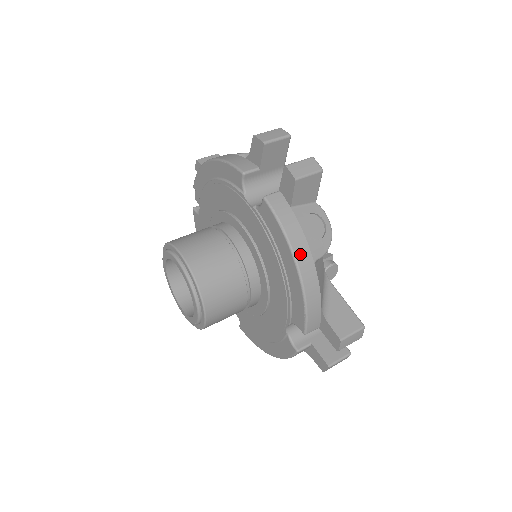
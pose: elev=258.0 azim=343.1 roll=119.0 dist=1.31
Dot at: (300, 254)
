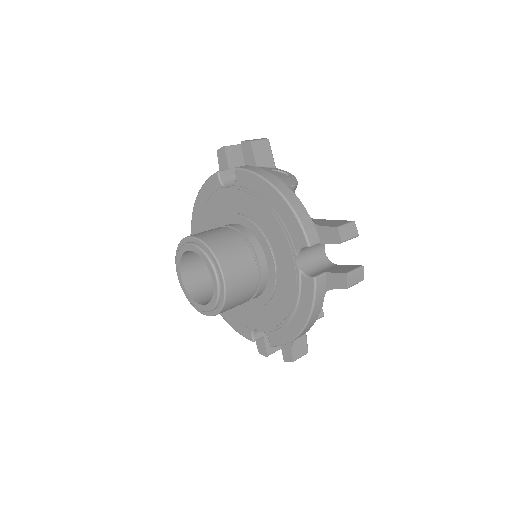
Dot at: (274, 182)
